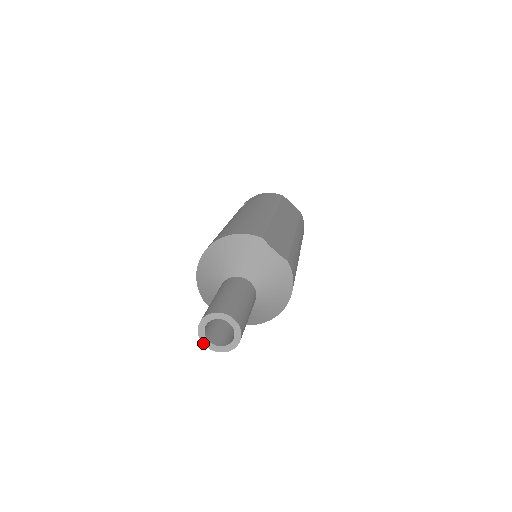
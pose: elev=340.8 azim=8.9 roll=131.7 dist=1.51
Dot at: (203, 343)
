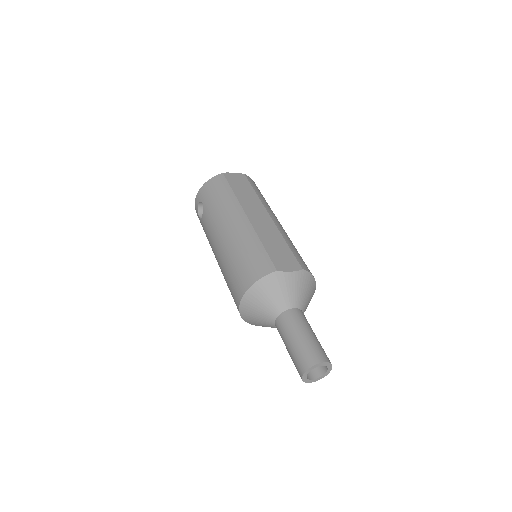
Dot at: occluded
